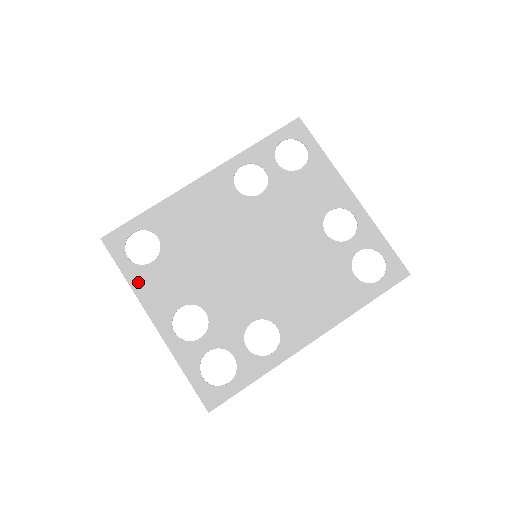
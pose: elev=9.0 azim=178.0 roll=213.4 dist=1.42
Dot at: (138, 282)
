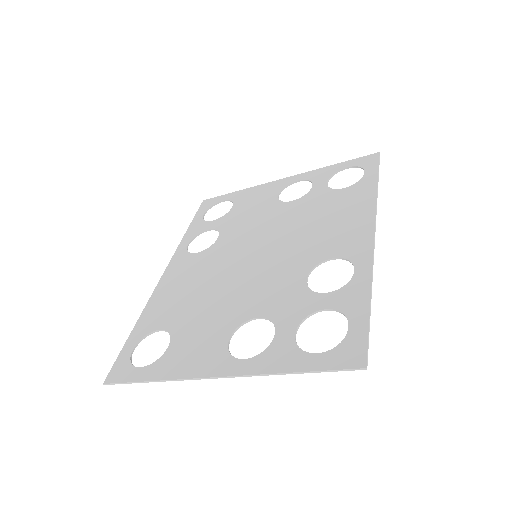
Dot at: (168, 370)
